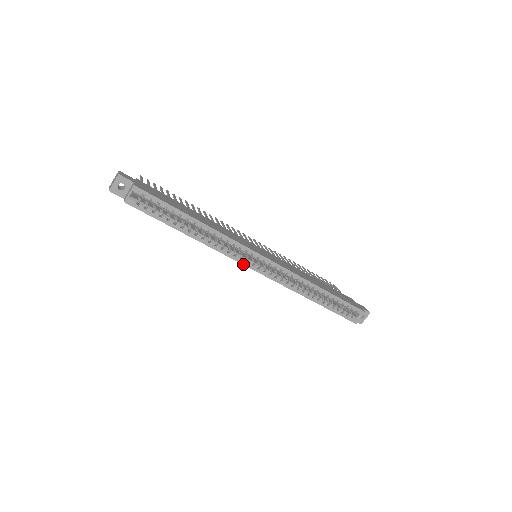
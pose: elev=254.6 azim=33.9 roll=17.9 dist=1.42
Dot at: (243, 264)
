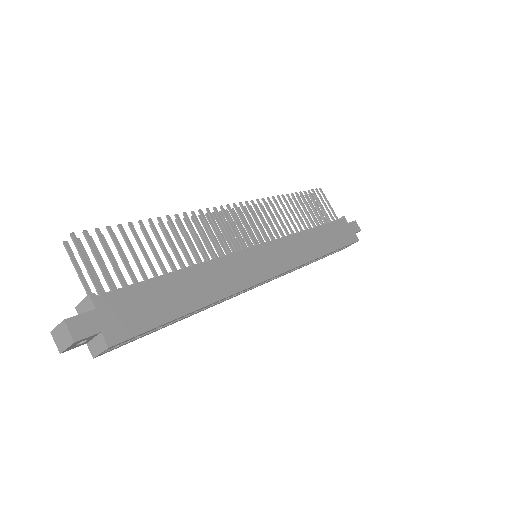
Dot at: occluded
